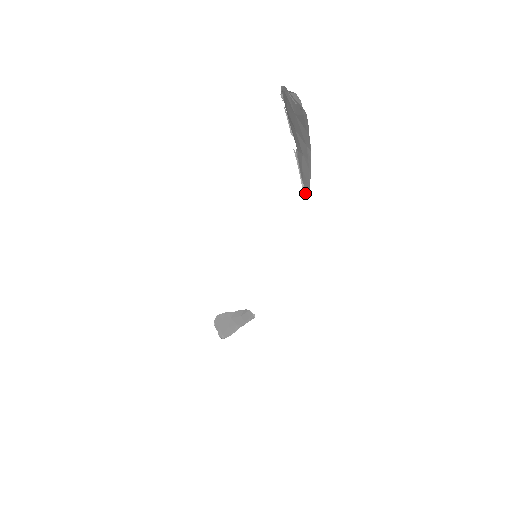
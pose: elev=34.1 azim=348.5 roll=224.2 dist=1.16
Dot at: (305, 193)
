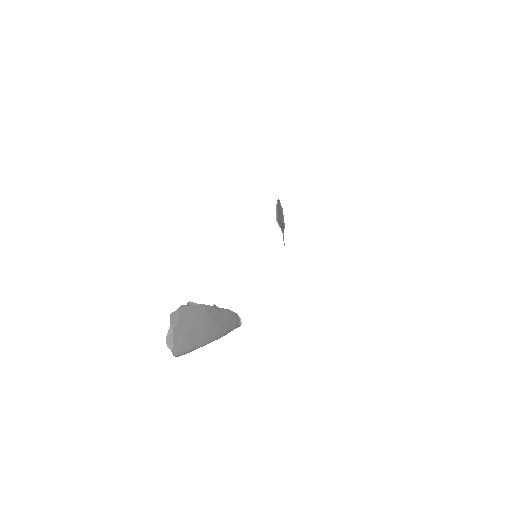
Dot at: (240, 319)
